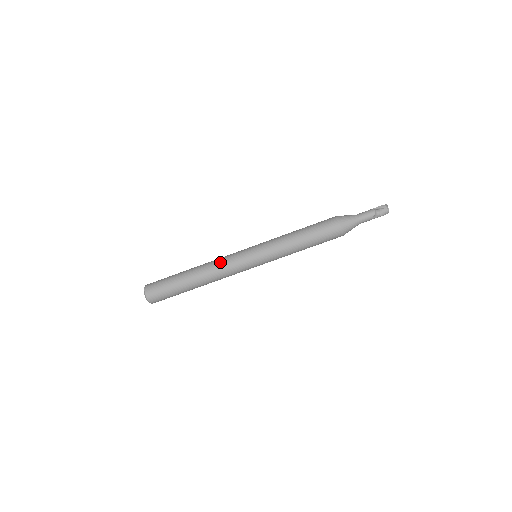
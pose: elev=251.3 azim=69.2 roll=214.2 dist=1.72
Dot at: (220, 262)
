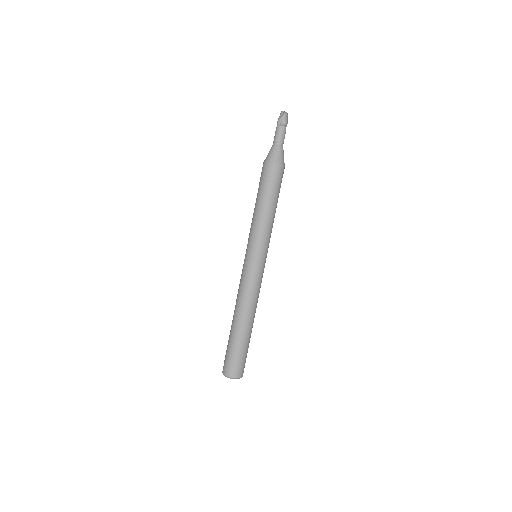
Dot at: (249, 293)
